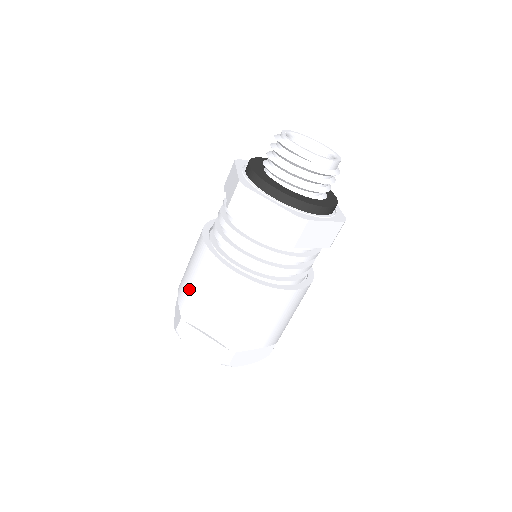
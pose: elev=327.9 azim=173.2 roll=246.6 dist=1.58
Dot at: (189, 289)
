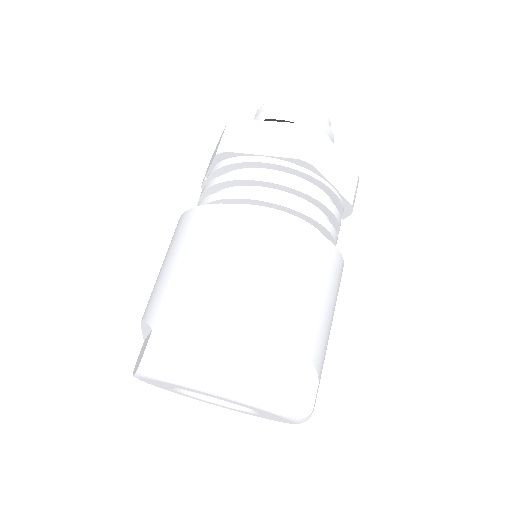
Dot at: (165, 279)
